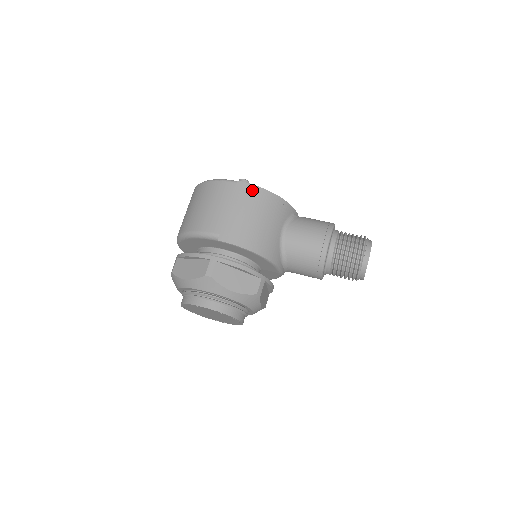
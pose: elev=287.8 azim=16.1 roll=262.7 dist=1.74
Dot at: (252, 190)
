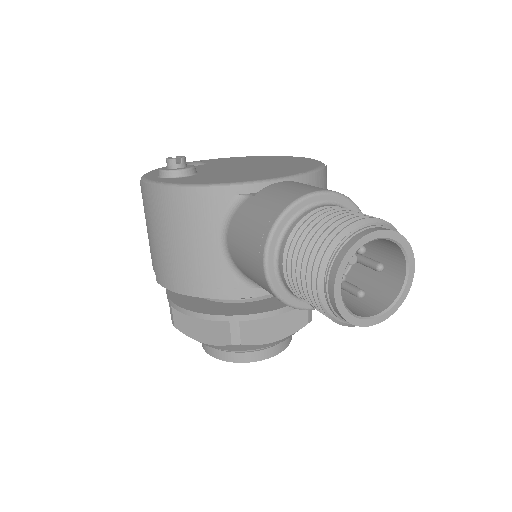
Dot at: (153, 195)
